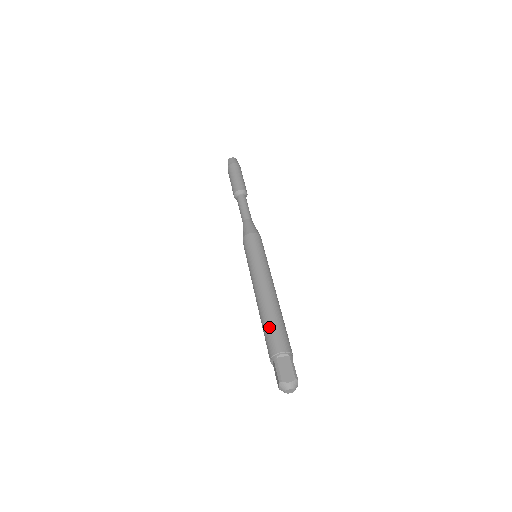
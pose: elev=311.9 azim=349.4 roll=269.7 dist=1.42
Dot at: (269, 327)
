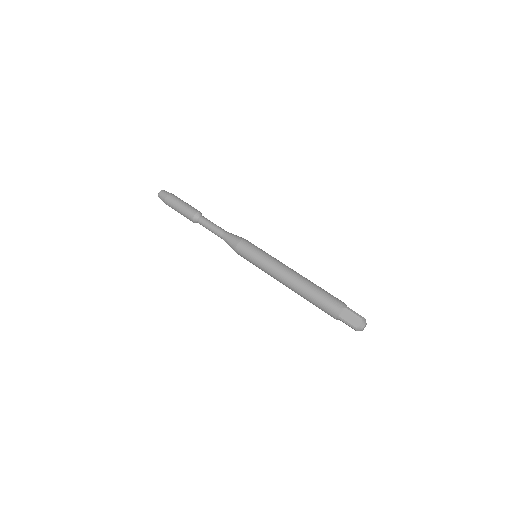
Dot at: (316, 301)
